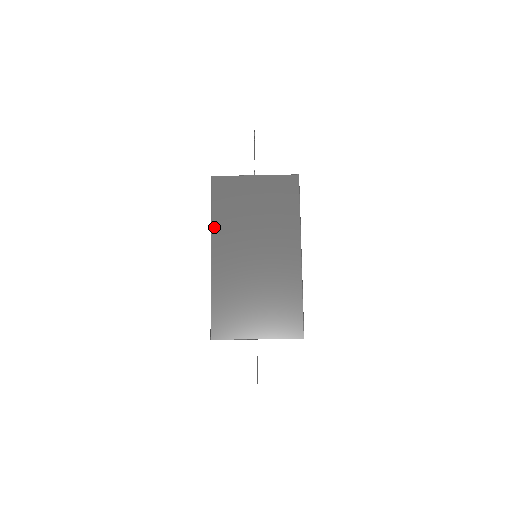
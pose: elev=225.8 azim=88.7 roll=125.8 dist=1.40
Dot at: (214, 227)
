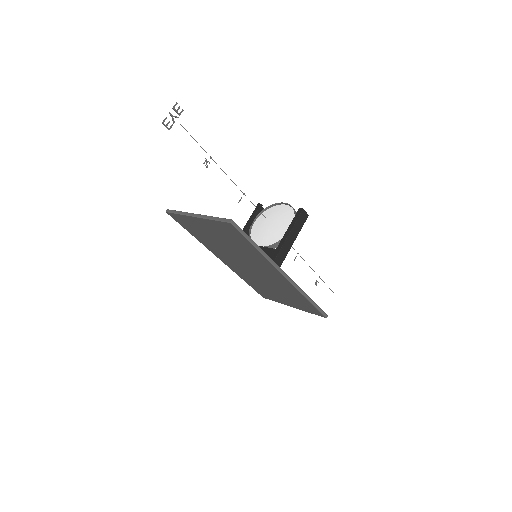
Dot at: (204, 245)
